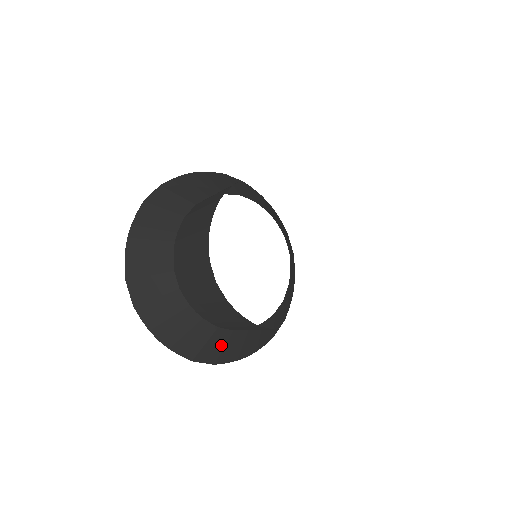
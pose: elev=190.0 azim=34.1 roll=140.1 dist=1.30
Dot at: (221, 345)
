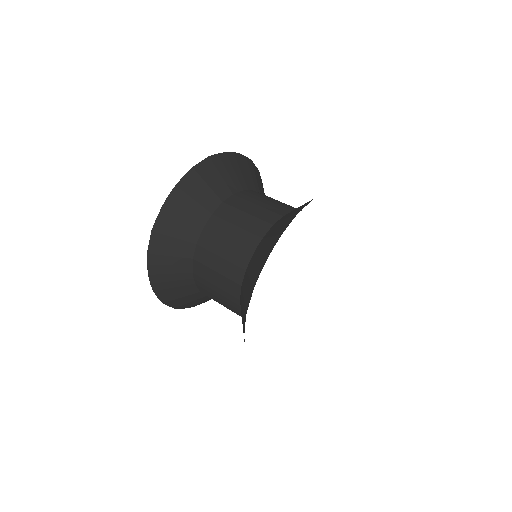
Dot at: (190, 300)
